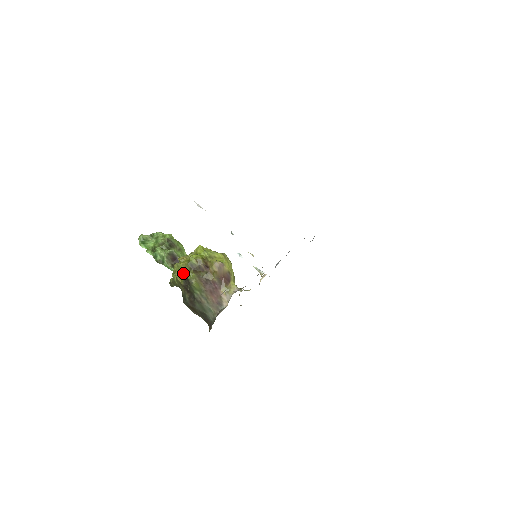
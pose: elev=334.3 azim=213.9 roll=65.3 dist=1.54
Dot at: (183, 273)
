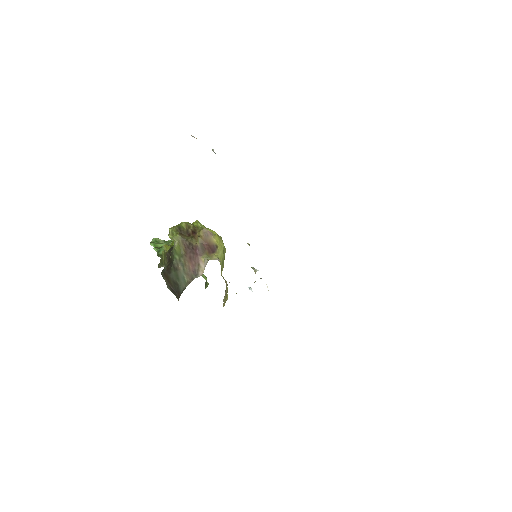
Dot at: (169, 234)
